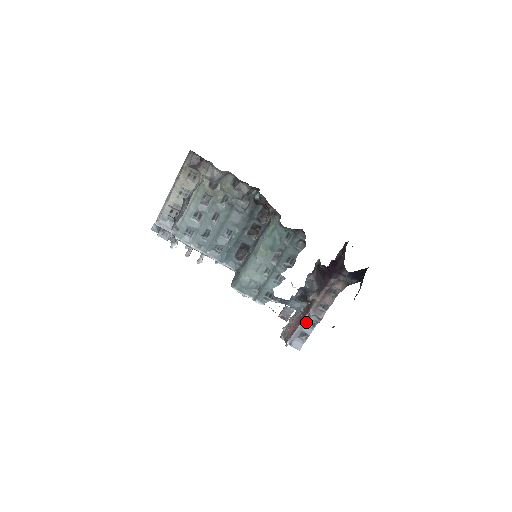
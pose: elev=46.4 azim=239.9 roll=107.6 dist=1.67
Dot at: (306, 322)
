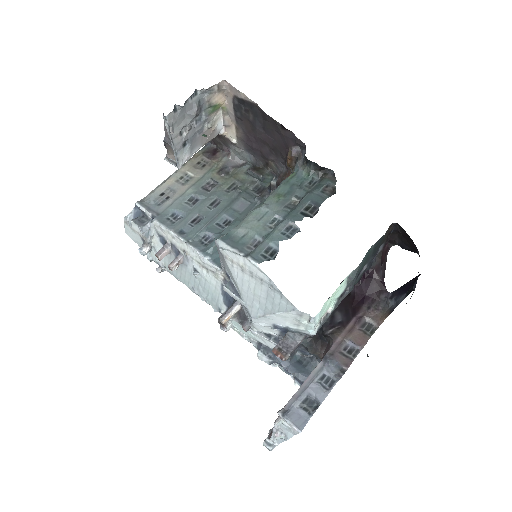
Dot at: (318, 375)
